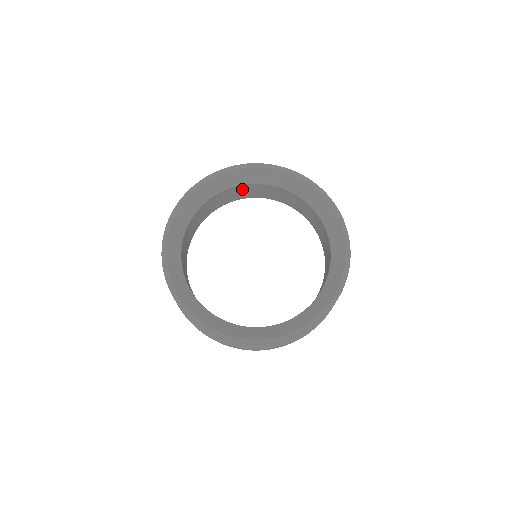
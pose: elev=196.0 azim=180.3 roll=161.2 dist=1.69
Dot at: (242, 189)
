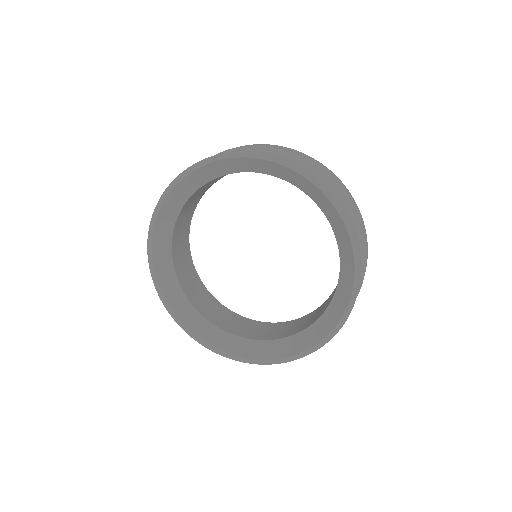
Dot at: (184, 212)
